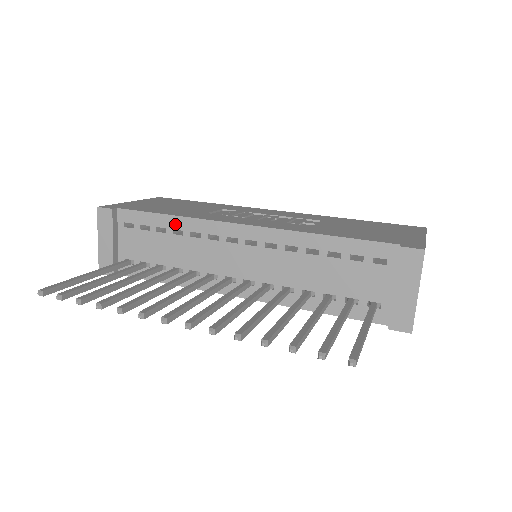
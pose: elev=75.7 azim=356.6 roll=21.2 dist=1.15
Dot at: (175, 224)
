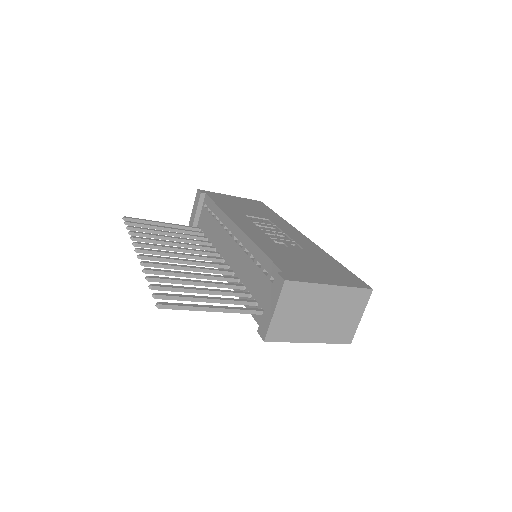
Dot at: (218, 213)
